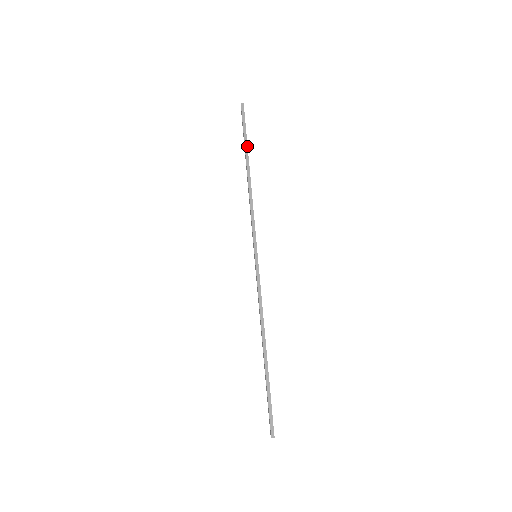
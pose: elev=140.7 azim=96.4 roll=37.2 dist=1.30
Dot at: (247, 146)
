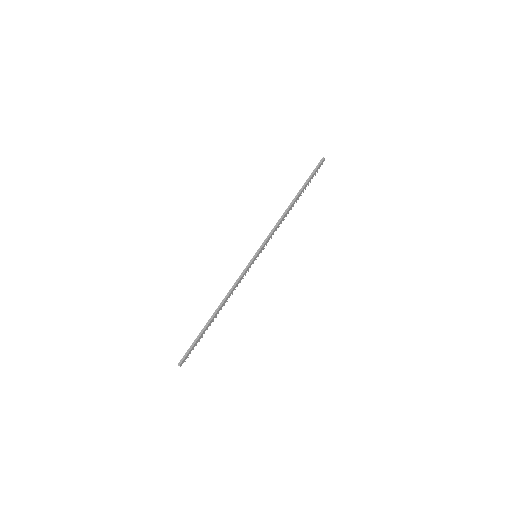
Dot at: (305, 186)
